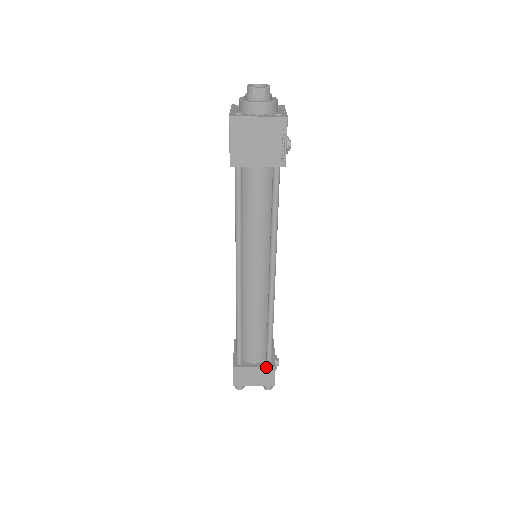
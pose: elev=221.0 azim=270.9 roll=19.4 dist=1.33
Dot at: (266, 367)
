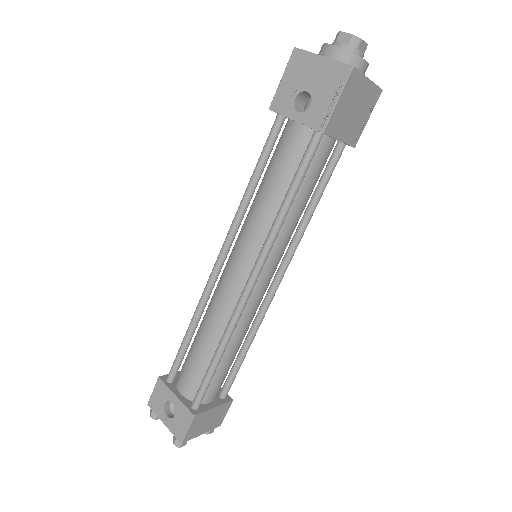
Dot at: (225, 403)
